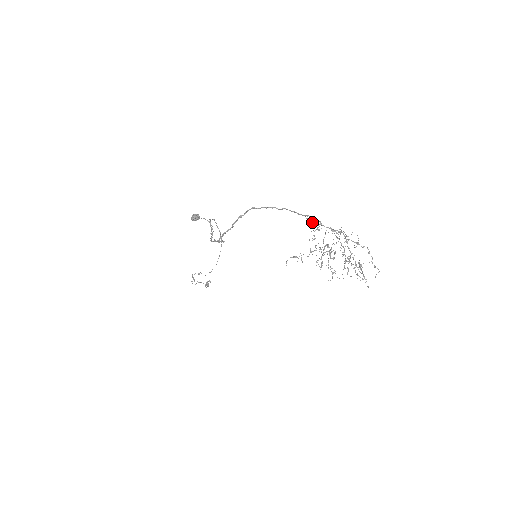
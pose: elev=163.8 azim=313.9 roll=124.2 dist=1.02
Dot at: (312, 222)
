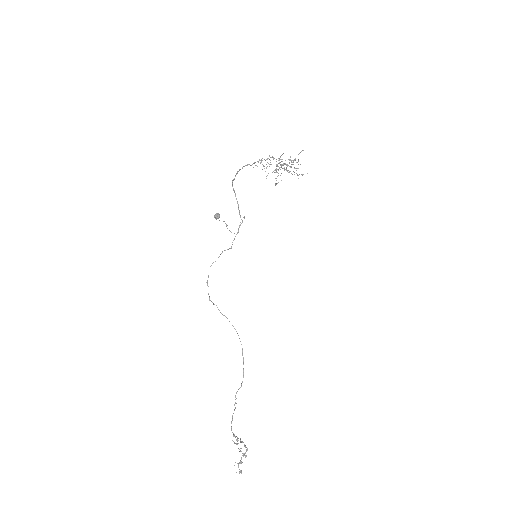
Dot at: (259, 159)
